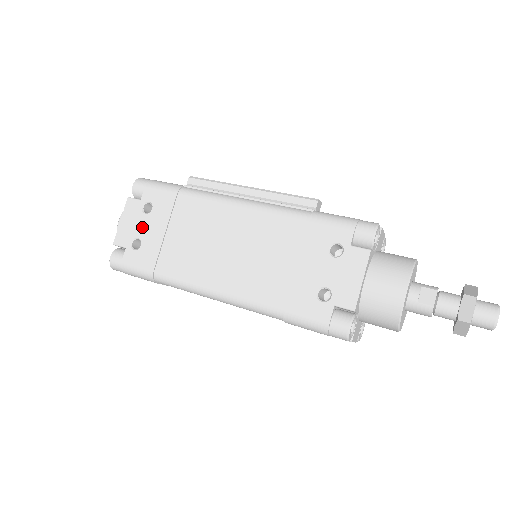
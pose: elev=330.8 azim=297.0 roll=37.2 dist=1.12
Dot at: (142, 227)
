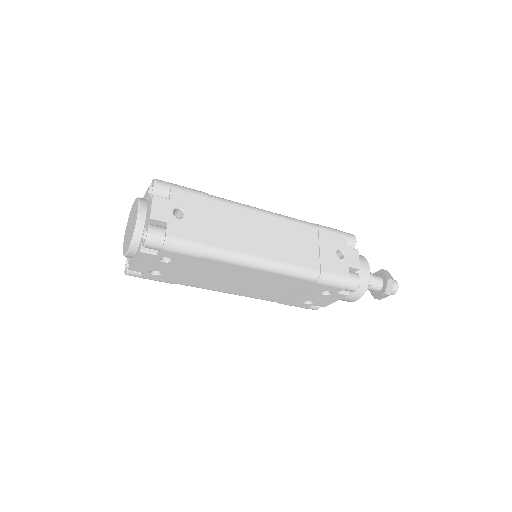
Dot at: occluded
